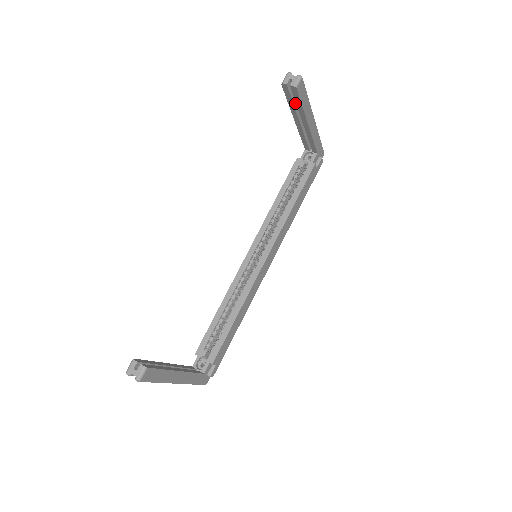
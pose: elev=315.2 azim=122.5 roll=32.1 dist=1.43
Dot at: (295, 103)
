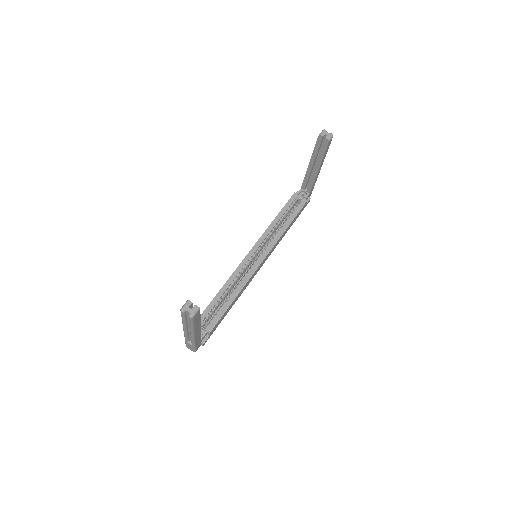
Dot at: (318, 152)
